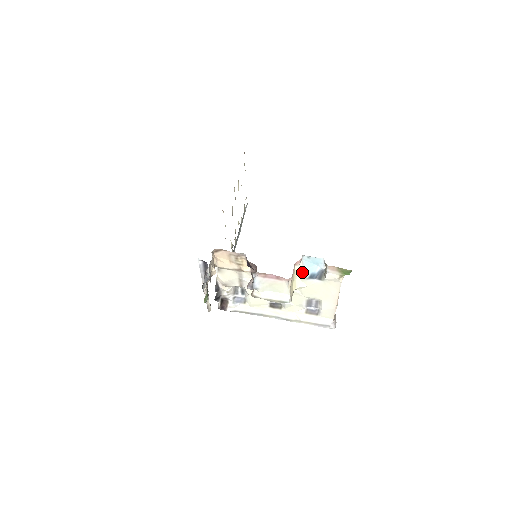
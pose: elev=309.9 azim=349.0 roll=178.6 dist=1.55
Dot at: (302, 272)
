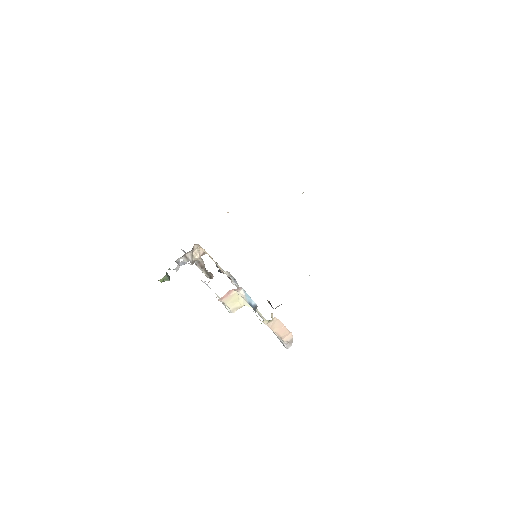
Dot at: (245, 297)
